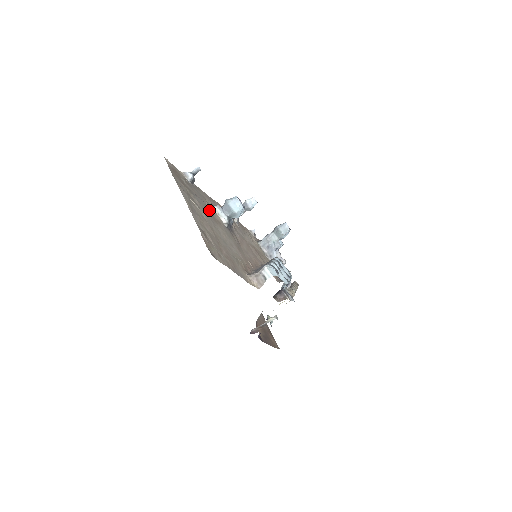
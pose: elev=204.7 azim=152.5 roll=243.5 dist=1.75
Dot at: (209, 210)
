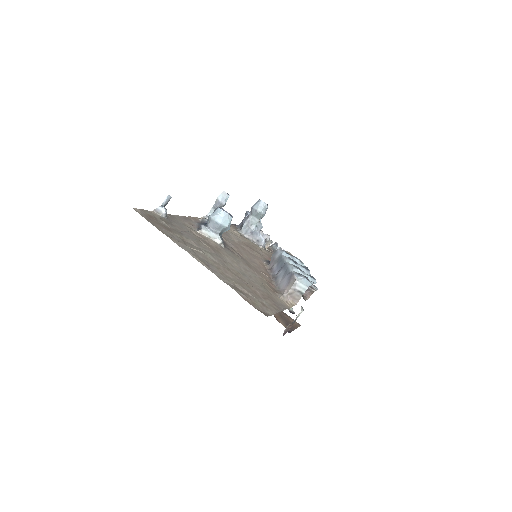
Dot at: (202, 240)
